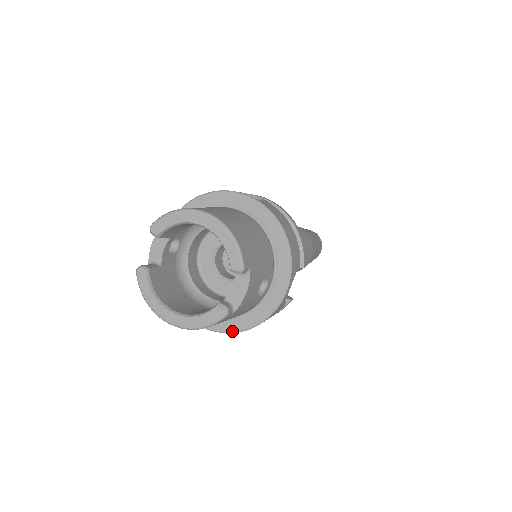
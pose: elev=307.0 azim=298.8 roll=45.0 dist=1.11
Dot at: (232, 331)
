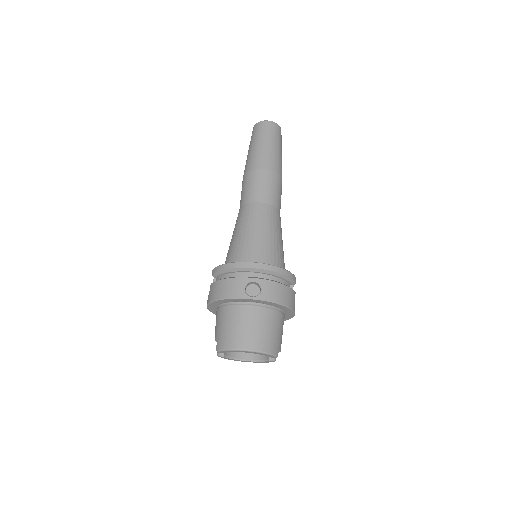
Dot at: occluded
